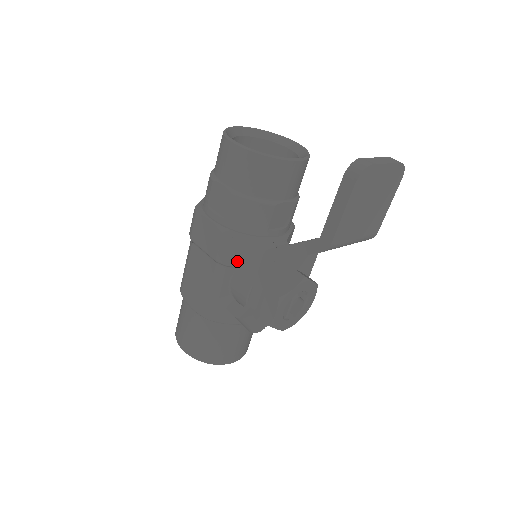
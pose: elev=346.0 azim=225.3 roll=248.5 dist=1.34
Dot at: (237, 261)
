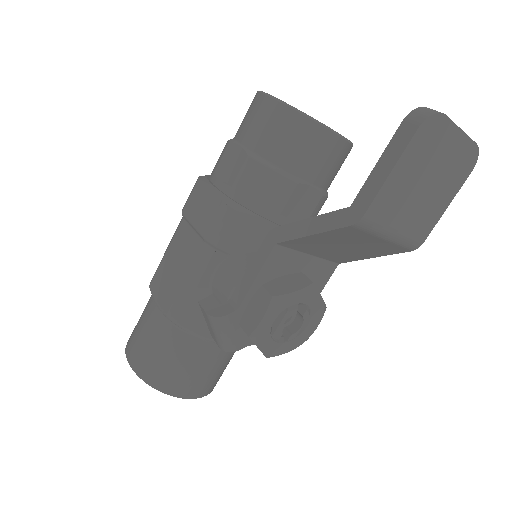
Dot at: (231, 244)
